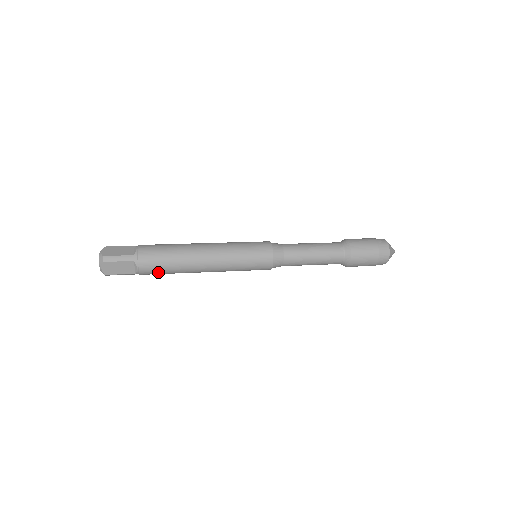
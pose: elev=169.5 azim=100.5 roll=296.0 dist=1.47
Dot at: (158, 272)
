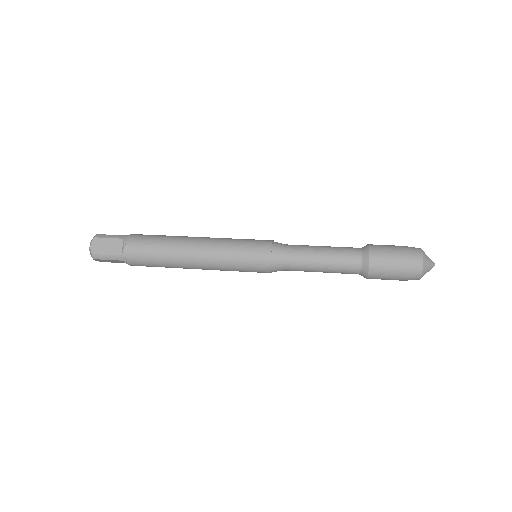
Dot at: occluded
